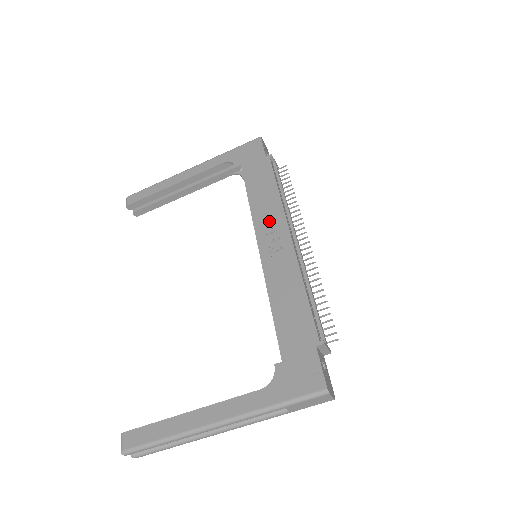
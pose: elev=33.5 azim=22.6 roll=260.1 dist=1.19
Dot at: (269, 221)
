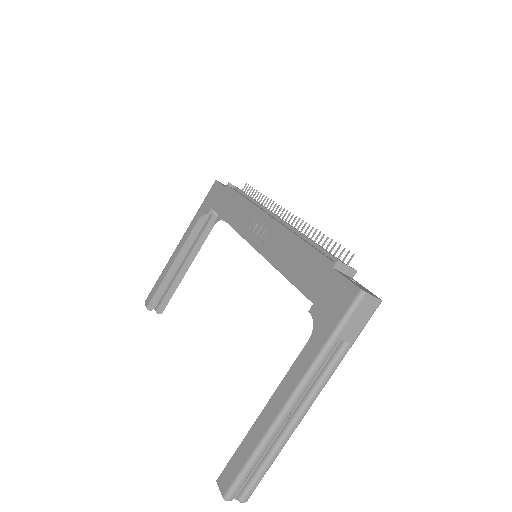
Dot at: (249, 222)
